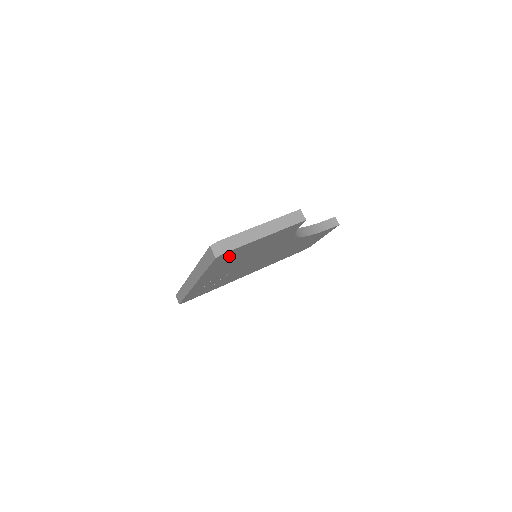
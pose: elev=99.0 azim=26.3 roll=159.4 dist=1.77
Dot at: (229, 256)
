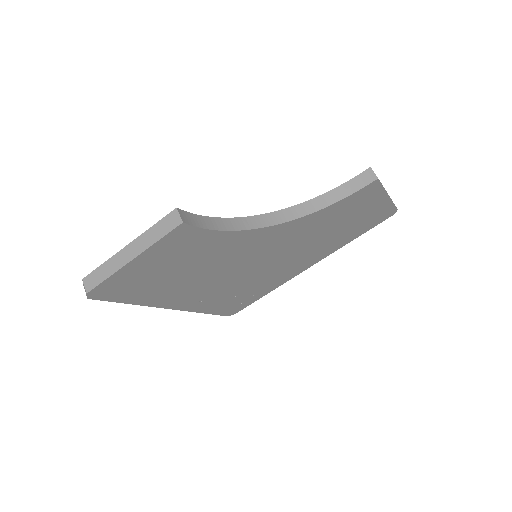
Dot at: (124, 288)
